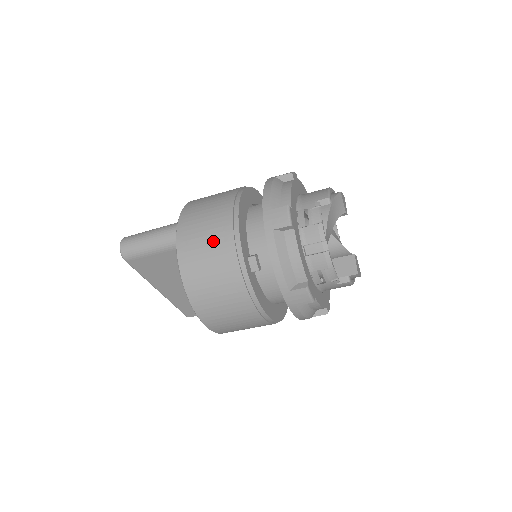
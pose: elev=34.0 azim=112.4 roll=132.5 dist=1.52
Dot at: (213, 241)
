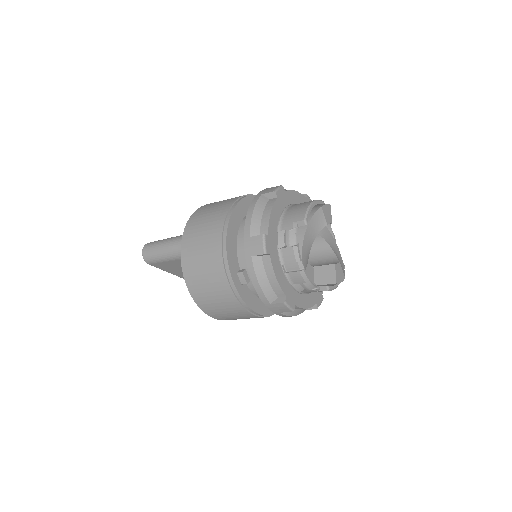
Dot at: (207, 260)
